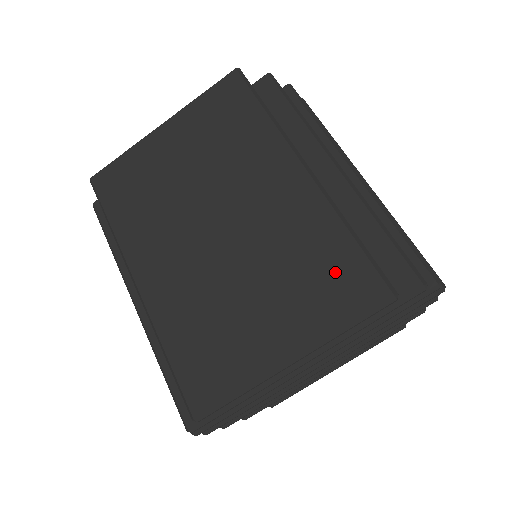
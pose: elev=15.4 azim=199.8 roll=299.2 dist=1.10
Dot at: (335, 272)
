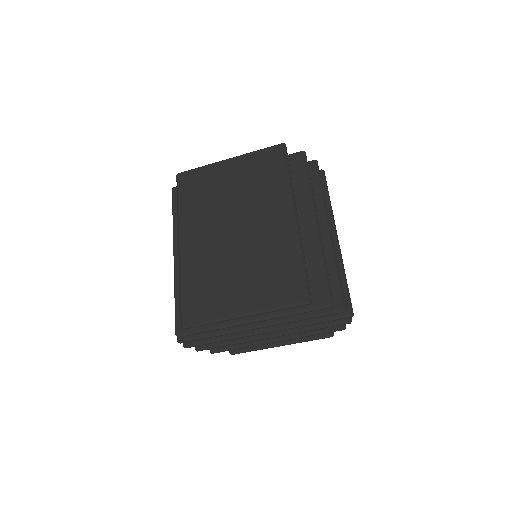
Dot at: (285, 278)
